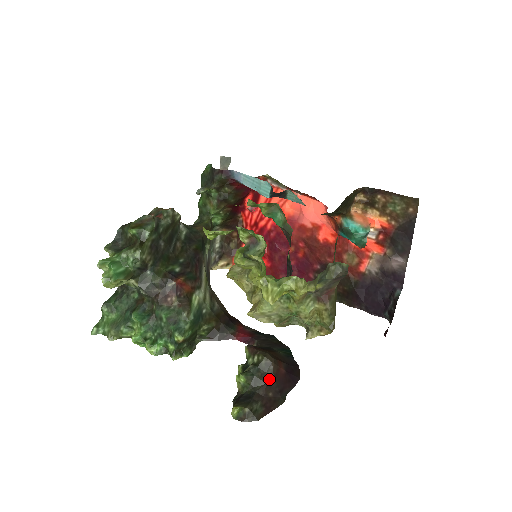
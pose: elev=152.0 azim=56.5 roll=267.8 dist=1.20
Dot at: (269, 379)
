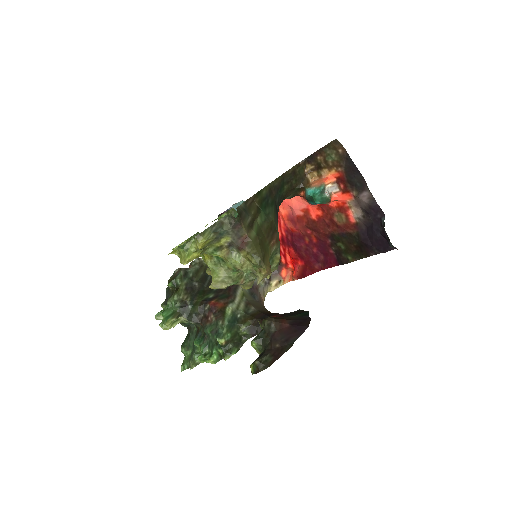
Dot at: (273, 335)
